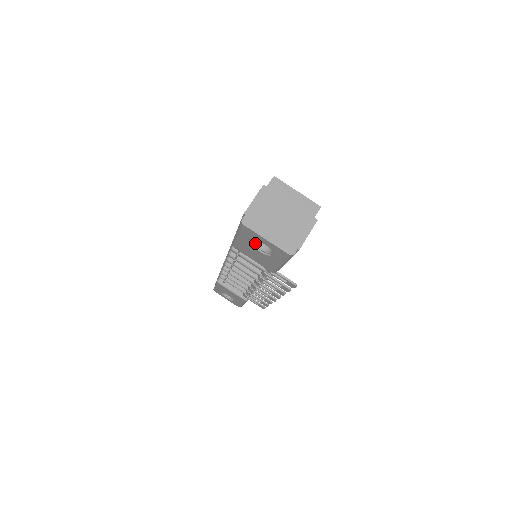
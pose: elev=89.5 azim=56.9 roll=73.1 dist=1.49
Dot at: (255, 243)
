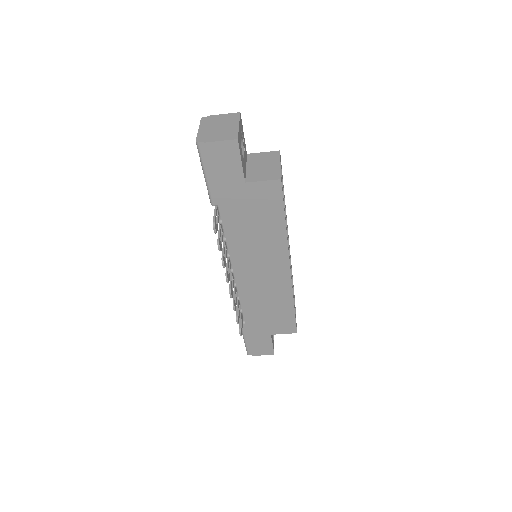
Dot at: occluded
